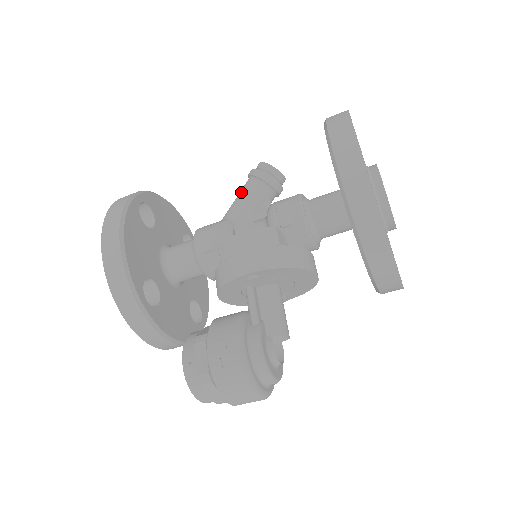
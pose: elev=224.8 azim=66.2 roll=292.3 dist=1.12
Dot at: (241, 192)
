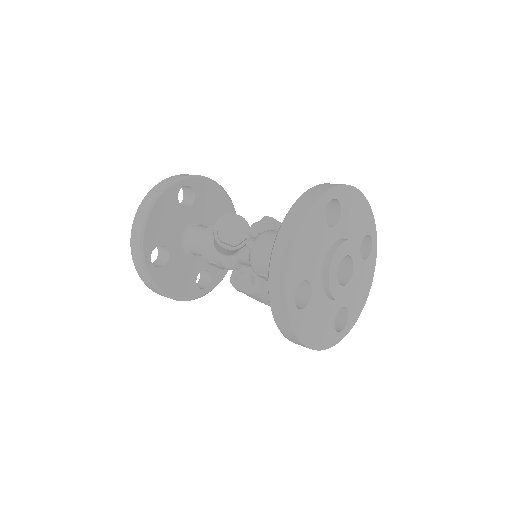
Dot at: (218, 245)
